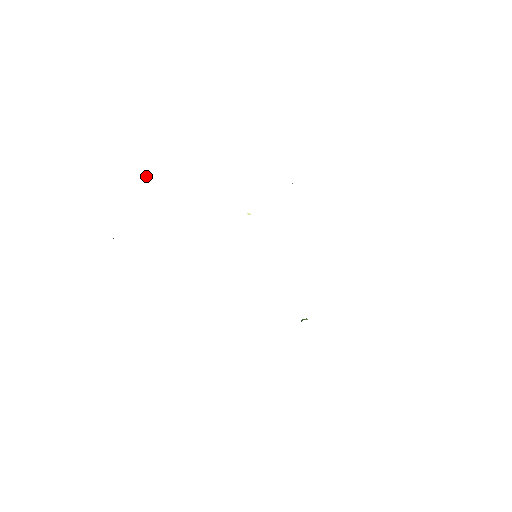
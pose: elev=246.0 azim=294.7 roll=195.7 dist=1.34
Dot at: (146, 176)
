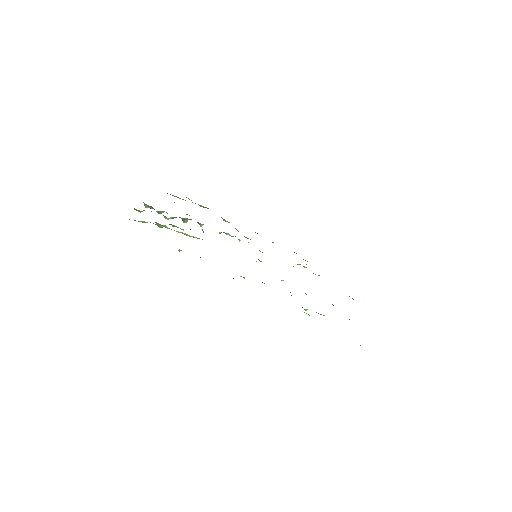
Dot at: (174, 202)
